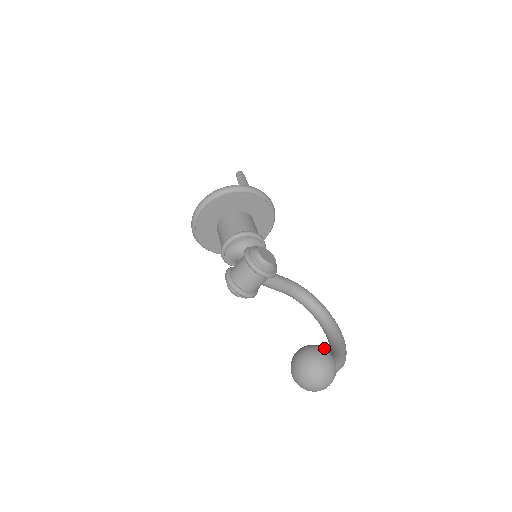
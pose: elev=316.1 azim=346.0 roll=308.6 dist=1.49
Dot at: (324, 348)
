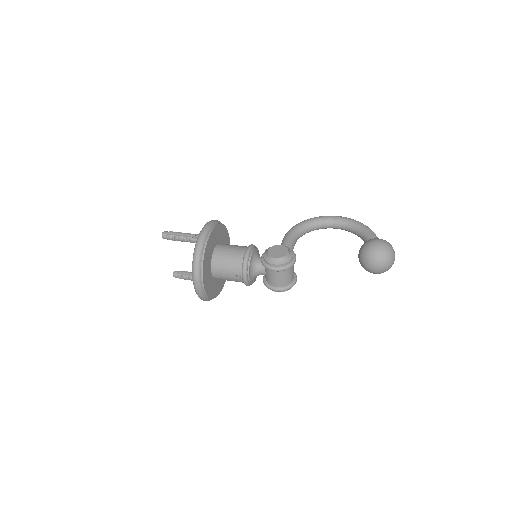
Dot at: (370, 243)
